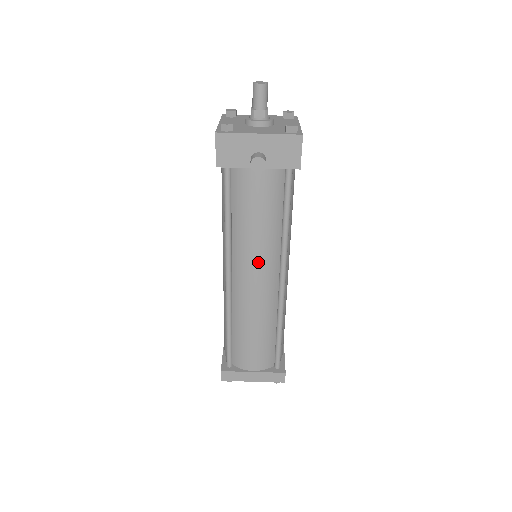
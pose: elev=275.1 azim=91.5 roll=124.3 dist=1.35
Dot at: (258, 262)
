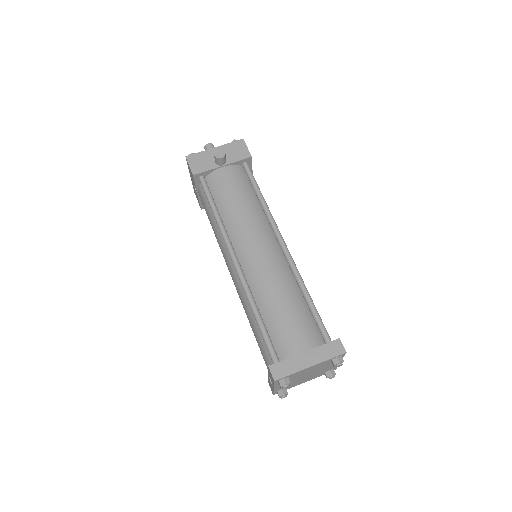
Dot at: (253, 231)
